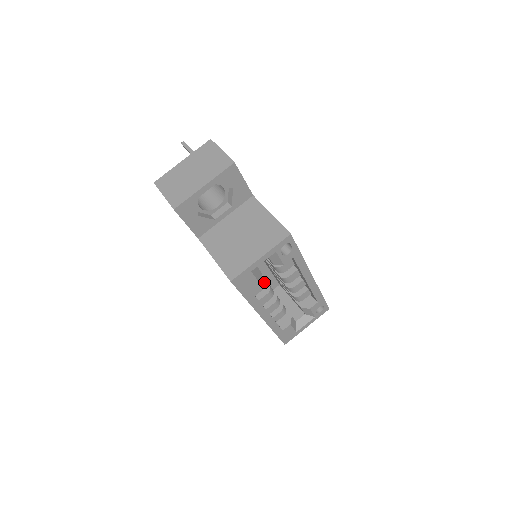
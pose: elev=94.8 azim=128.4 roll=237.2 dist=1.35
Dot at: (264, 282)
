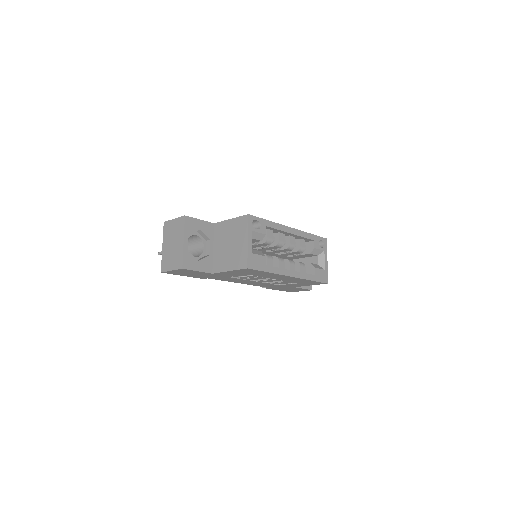
Dot at: (269, 256)
